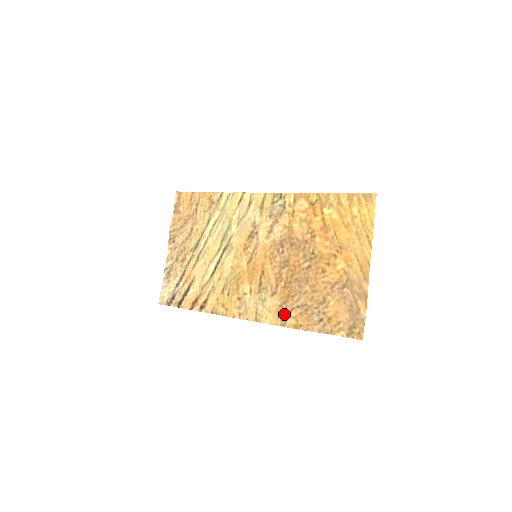
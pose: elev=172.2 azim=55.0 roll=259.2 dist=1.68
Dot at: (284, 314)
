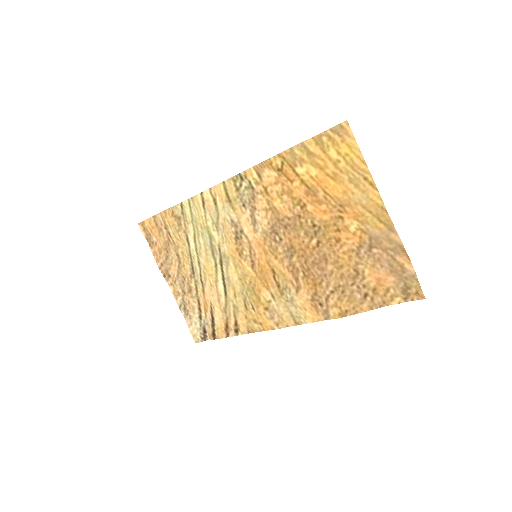
Dot at: (321, 306)
